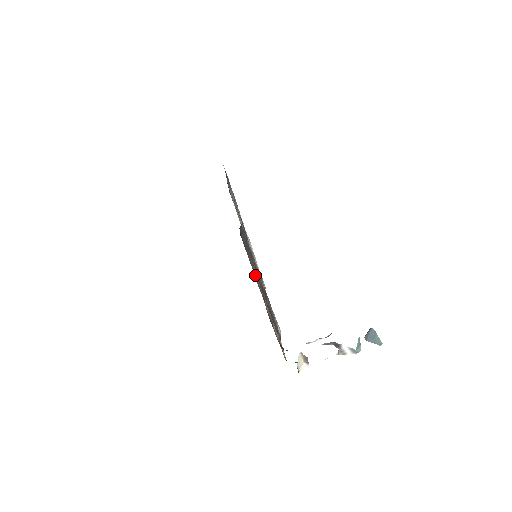
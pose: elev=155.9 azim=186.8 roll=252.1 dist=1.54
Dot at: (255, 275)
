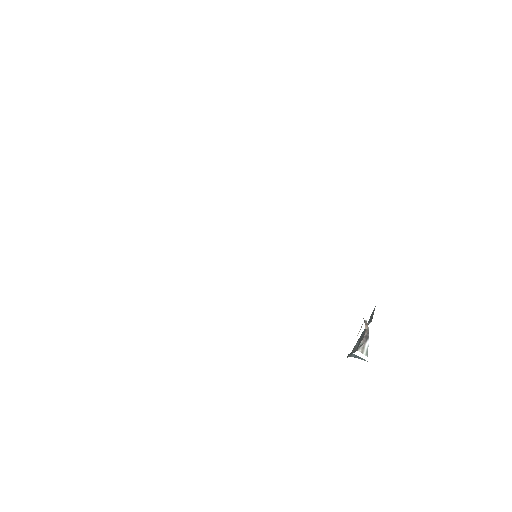
Dot at: occluded
